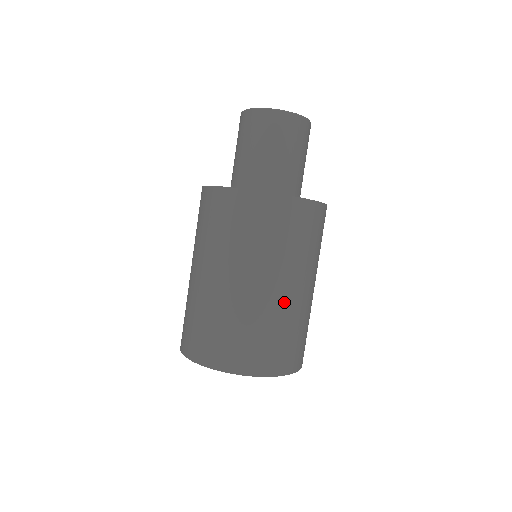
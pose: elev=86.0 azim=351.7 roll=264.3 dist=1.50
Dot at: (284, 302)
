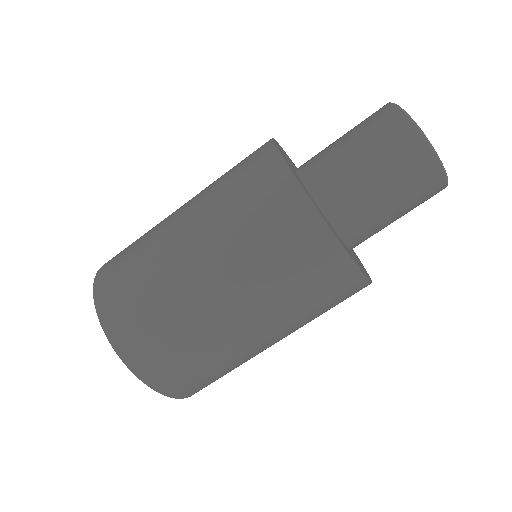
Dot at: occluded
